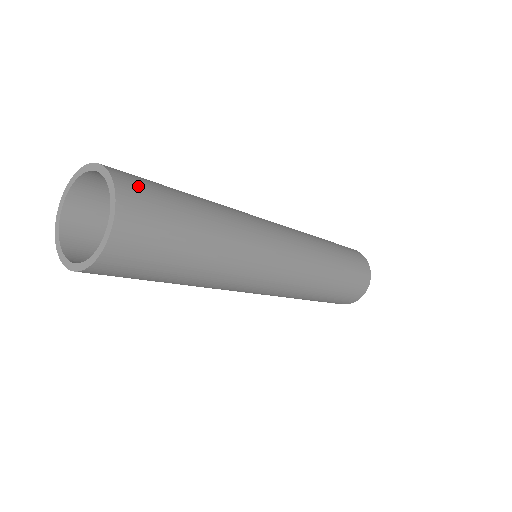
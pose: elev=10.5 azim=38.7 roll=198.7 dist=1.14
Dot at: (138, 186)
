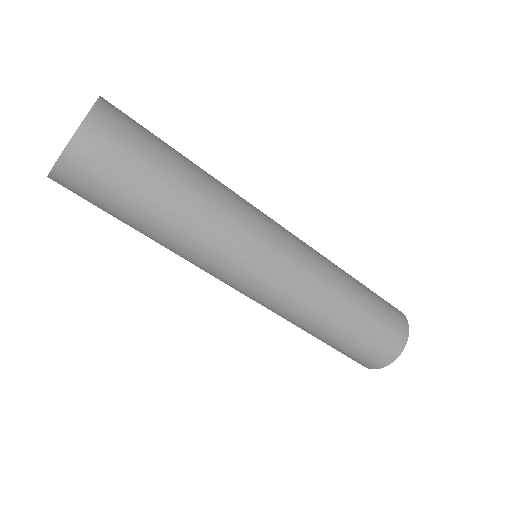
Dot at: (120, 120)
